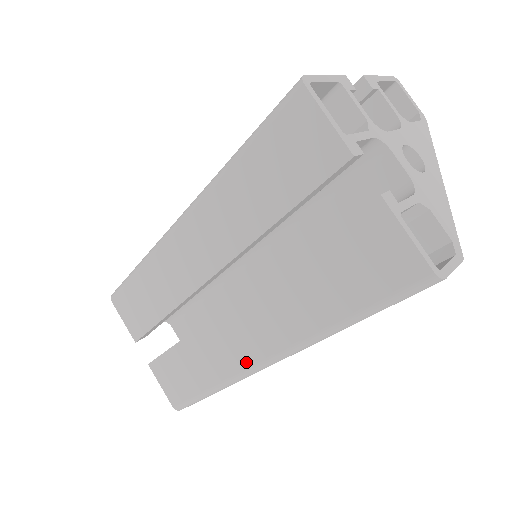
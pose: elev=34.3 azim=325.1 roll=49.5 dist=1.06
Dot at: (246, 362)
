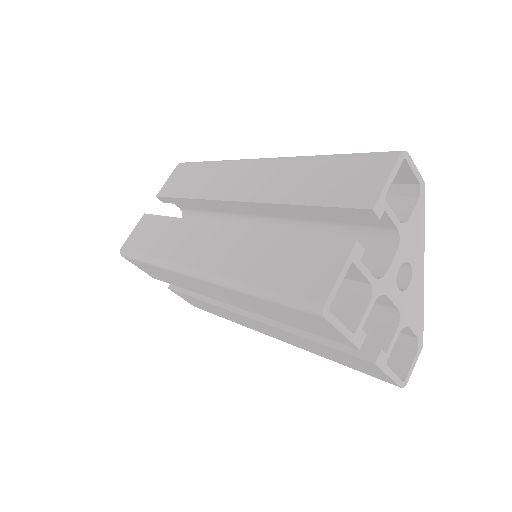
Dot at: (258, 331)
